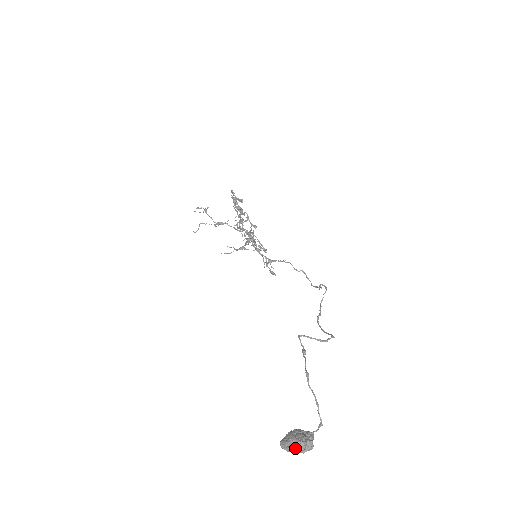
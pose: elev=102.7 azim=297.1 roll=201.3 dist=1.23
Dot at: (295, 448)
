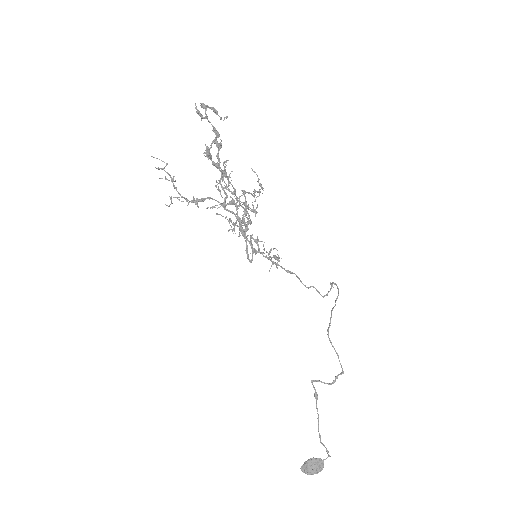
Dot at: (311, 474)
